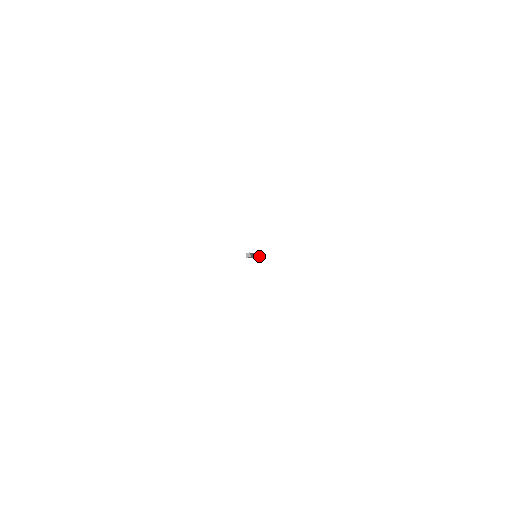
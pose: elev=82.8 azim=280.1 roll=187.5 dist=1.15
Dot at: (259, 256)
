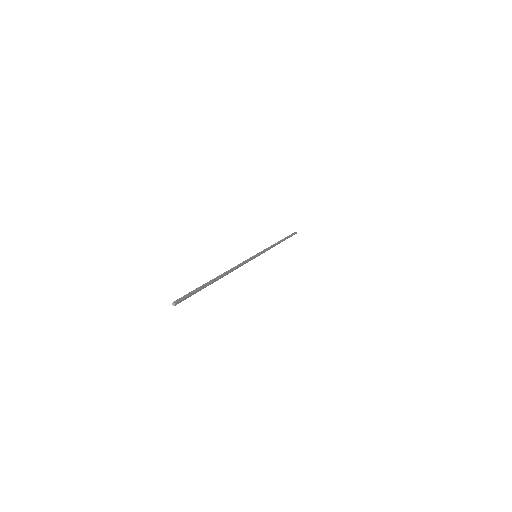
Dot at: (289, 237)
